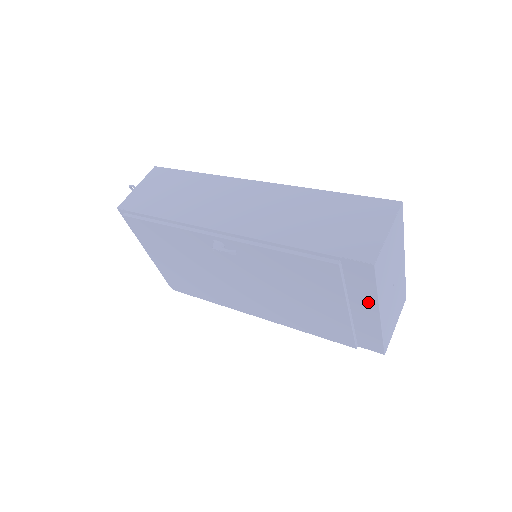
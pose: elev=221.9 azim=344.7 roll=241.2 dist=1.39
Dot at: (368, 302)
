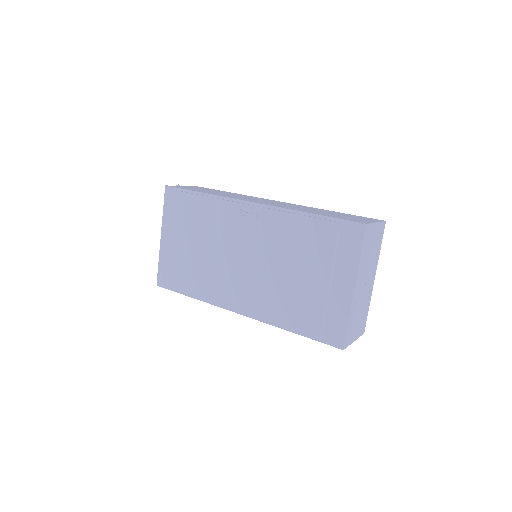
Dot at: (349, 272)
